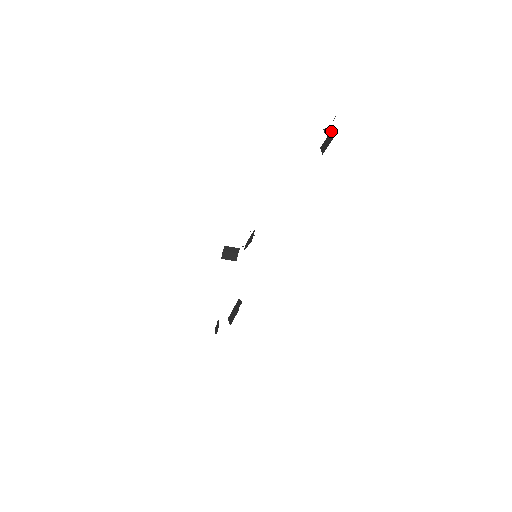
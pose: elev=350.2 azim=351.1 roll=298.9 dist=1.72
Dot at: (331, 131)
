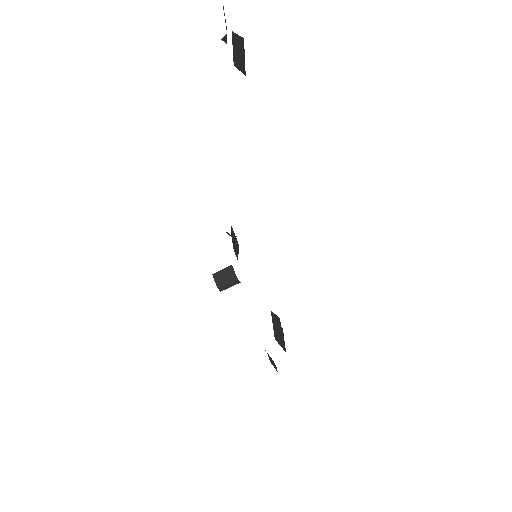
Dot at: (232, 33)
